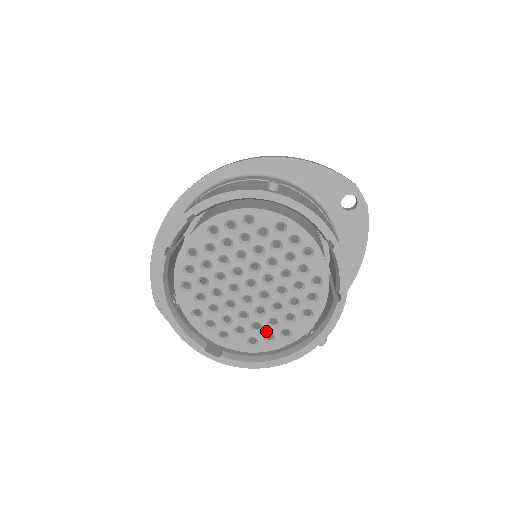
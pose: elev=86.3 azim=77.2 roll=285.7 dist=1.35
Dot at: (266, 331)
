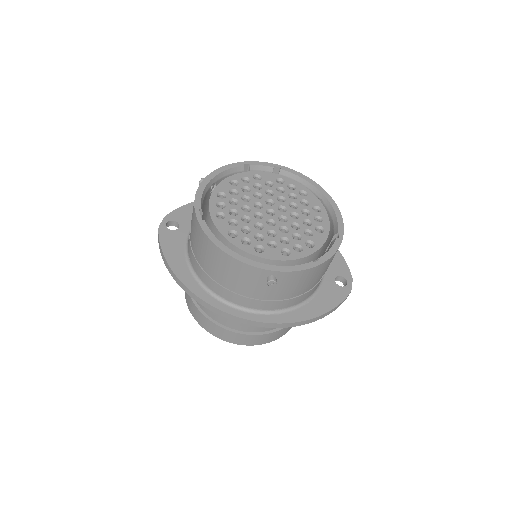
Dot at: (249, 237)
